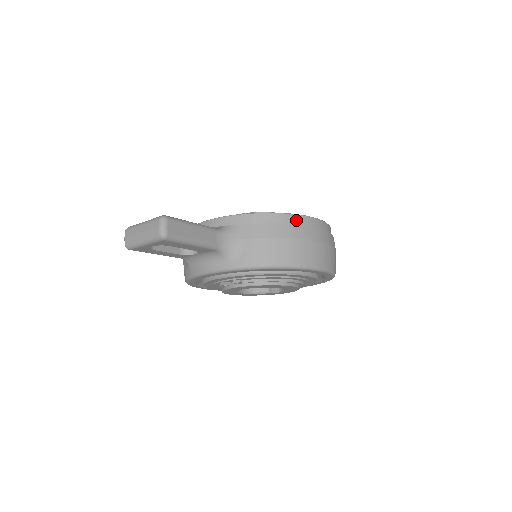
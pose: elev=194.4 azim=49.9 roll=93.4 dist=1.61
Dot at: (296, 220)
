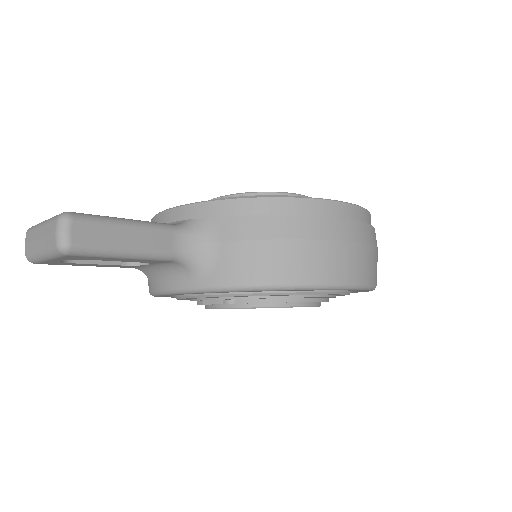
Dot at: (308, 207)
